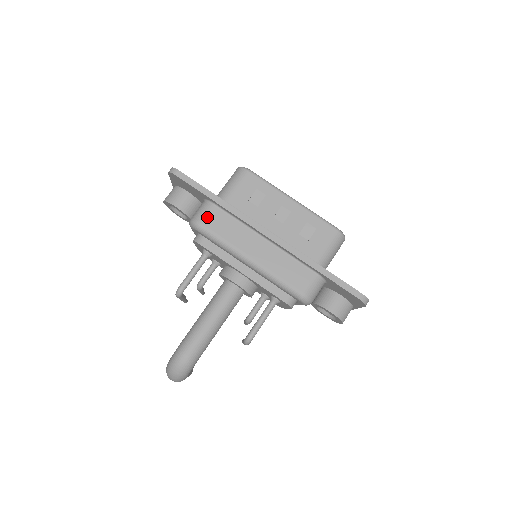
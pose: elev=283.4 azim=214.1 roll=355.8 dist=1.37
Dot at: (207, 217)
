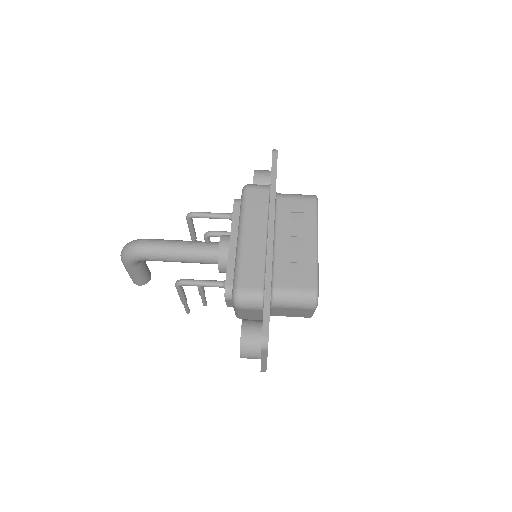
Dot at: (256, 190)
